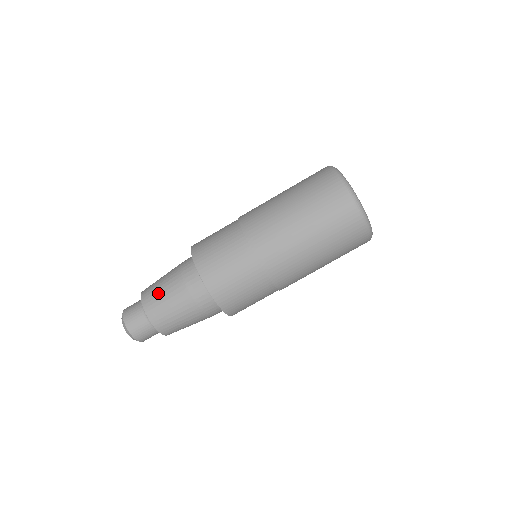
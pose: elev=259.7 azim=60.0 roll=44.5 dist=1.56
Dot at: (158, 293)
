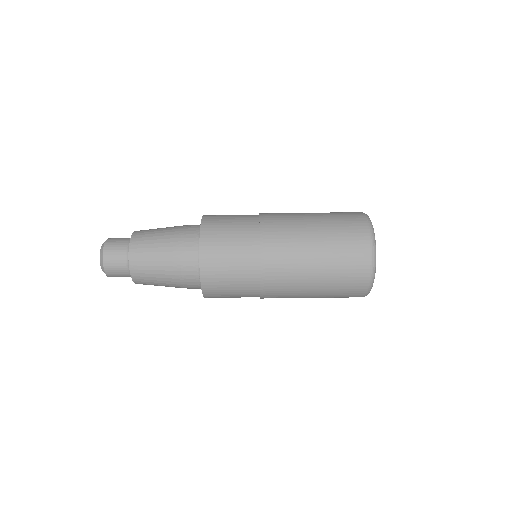
Dot at: (150, 263)
